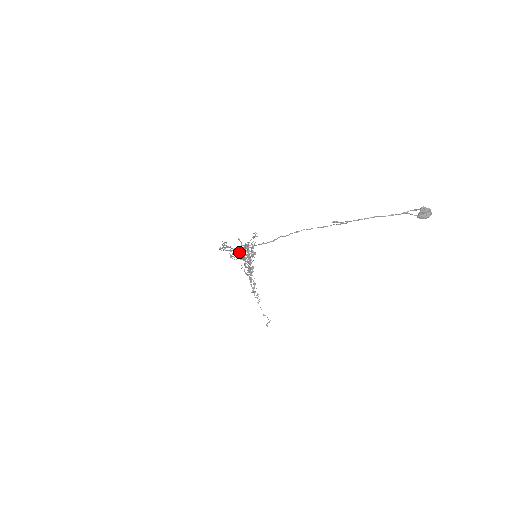
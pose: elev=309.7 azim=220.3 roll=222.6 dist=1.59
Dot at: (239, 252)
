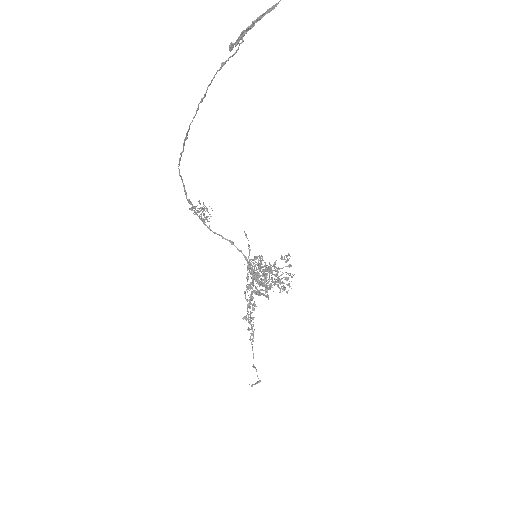
Dot at: (247, 259)
